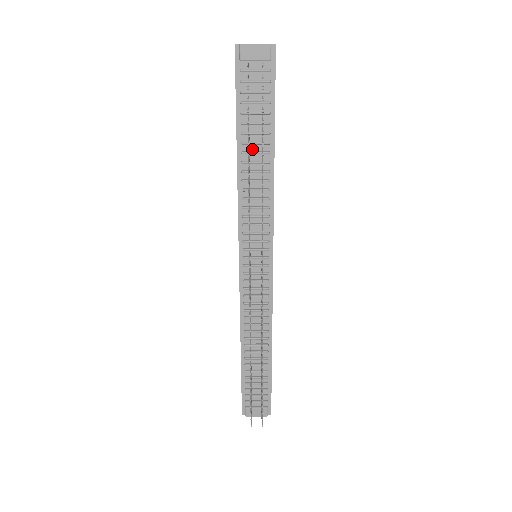
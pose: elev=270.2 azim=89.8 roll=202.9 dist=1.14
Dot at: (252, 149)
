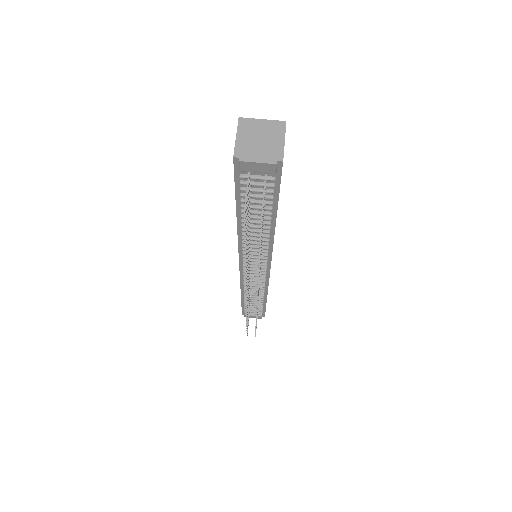
Dot at: (253, 218)
